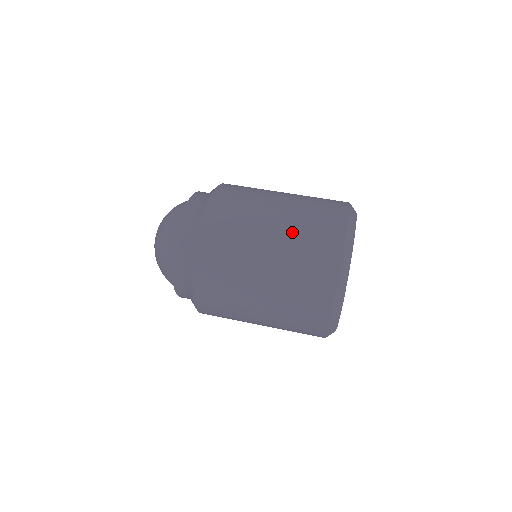
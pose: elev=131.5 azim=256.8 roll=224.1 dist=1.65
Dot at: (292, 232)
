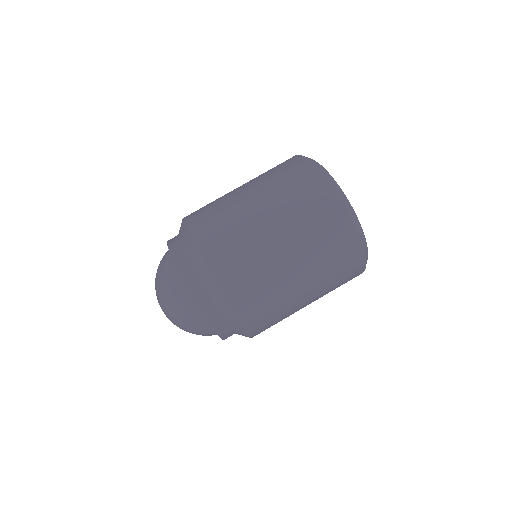
Dot at: (285, 210)
